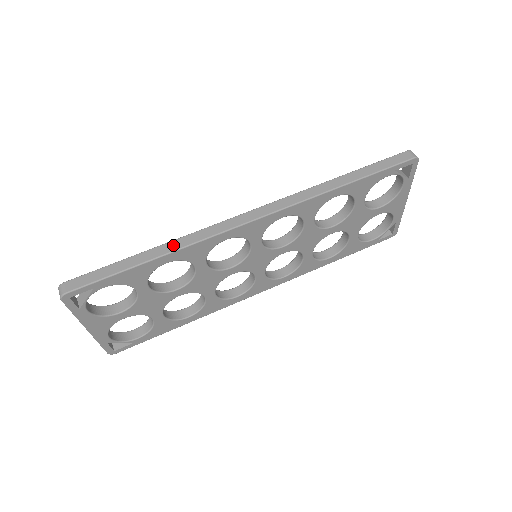
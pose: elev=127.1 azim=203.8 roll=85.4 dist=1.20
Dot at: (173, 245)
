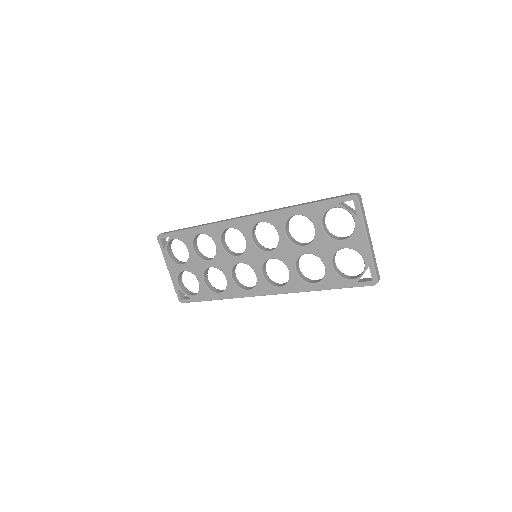
Dot at: (206, 224)
